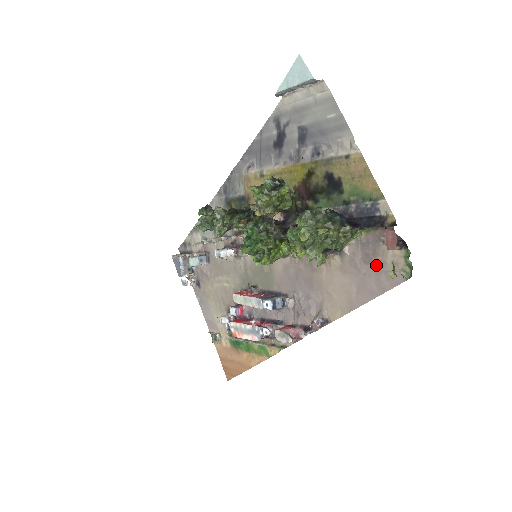
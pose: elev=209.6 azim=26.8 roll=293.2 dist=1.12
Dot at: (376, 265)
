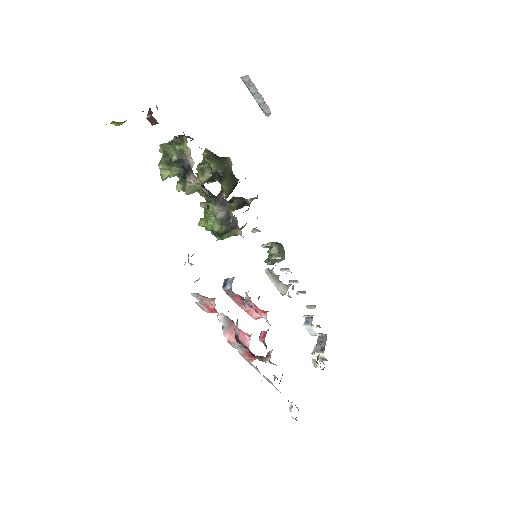
Dot at: occluded
